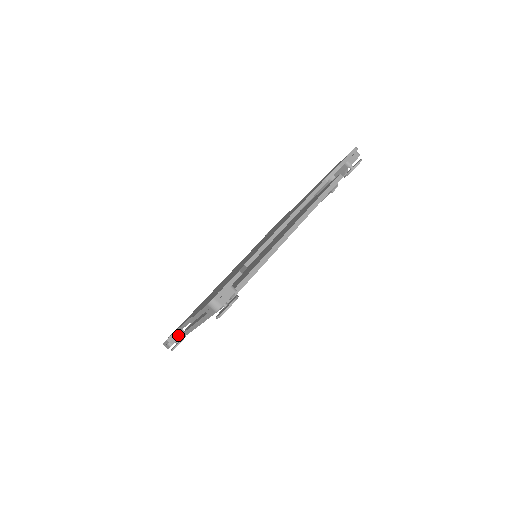
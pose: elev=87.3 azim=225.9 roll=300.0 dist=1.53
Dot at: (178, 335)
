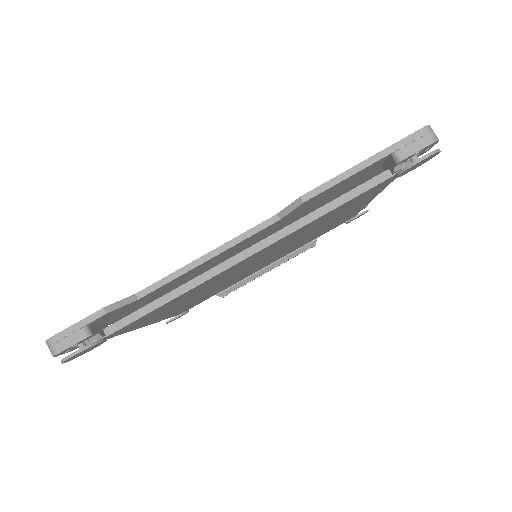
Dot at: (101, 326)
